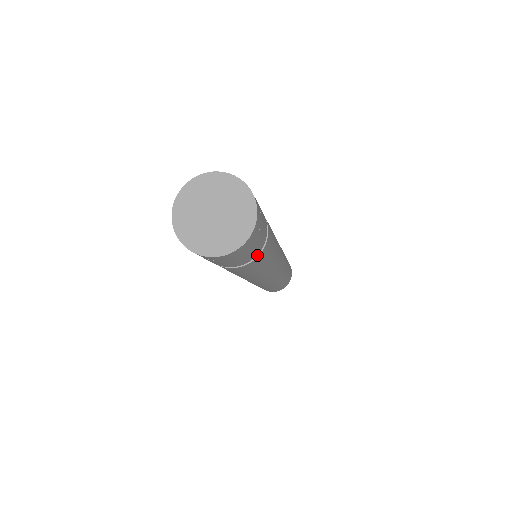
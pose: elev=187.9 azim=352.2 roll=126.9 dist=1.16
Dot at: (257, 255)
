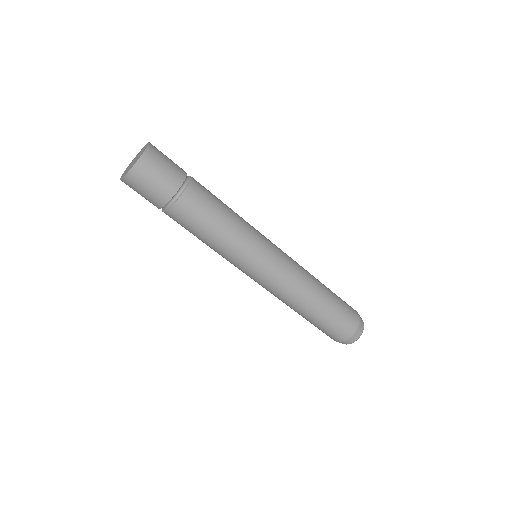
Dot at: (186, 188)
